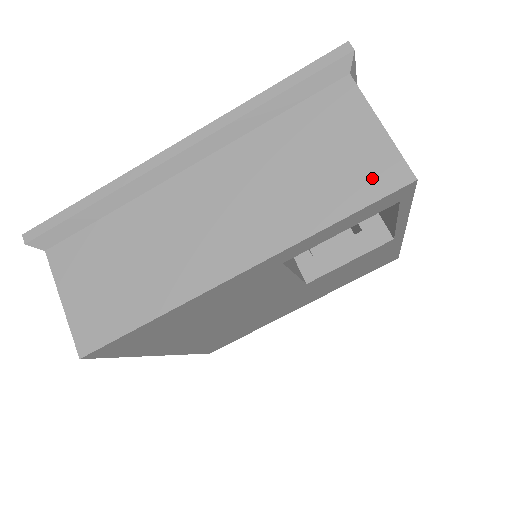
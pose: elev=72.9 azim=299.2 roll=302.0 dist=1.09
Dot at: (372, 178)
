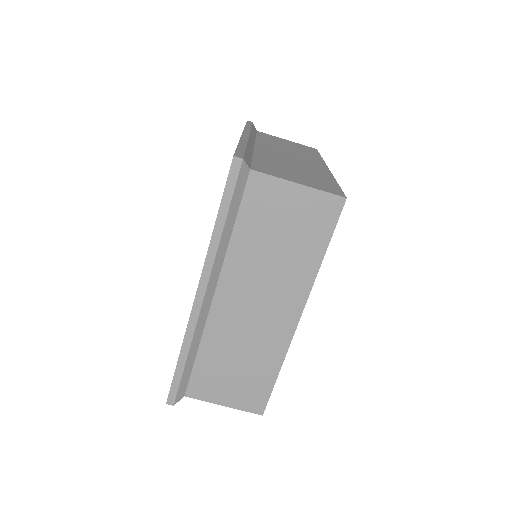
Dot at: (322, 217)
